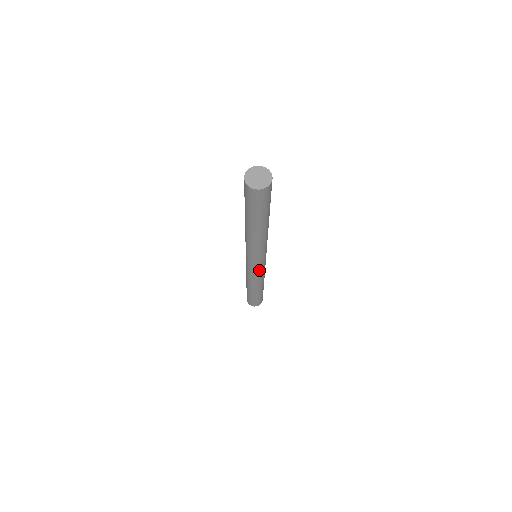
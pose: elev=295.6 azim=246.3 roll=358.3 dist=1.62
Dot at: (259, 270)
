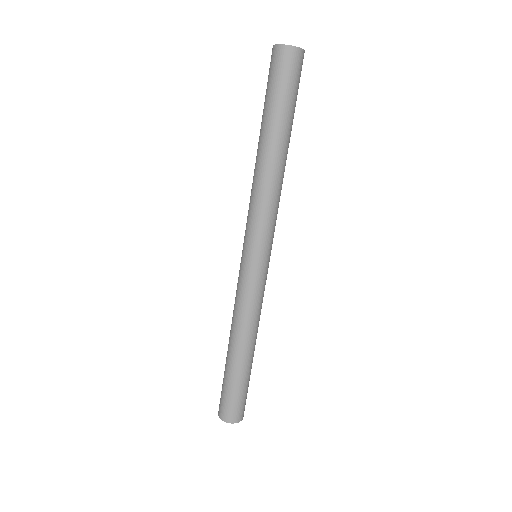
Dot at: (246, 278)
